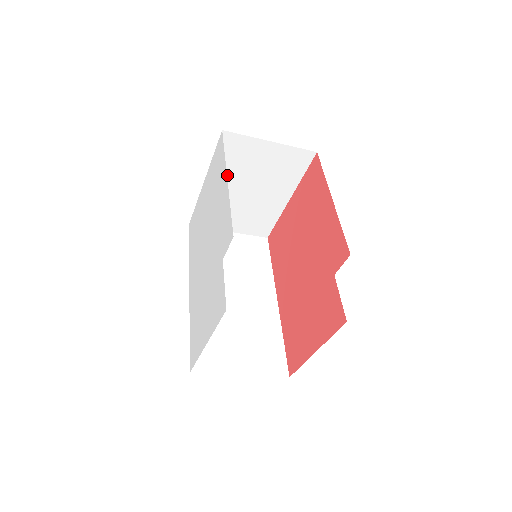
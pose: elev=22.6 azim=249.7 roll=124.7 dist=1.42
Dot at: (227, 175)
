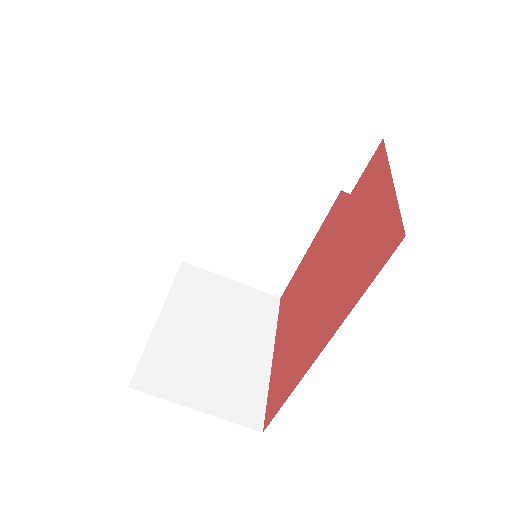
Dot at: (189, 309)
